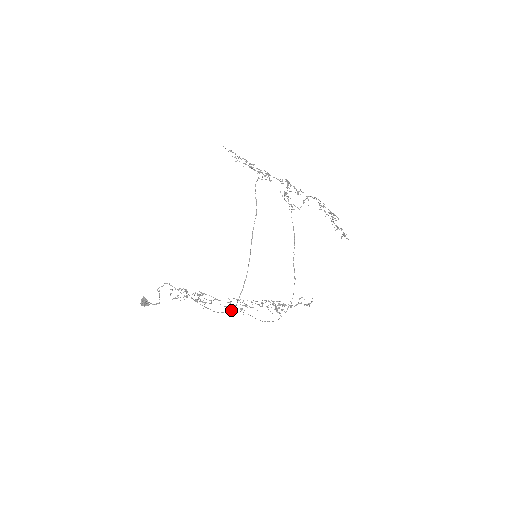
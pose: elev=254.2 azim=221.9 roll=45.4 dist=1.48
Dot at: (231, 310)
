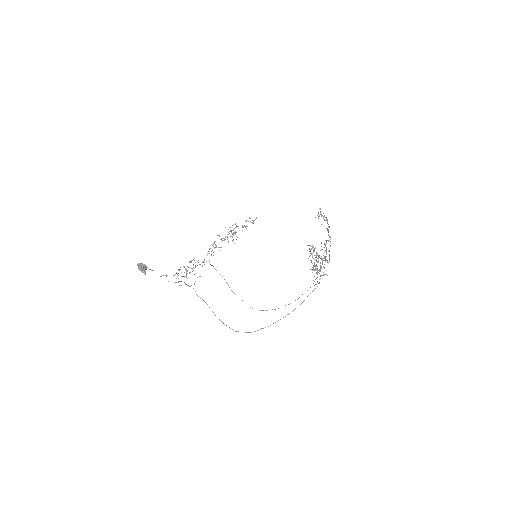
Dot at: (229, 327)
